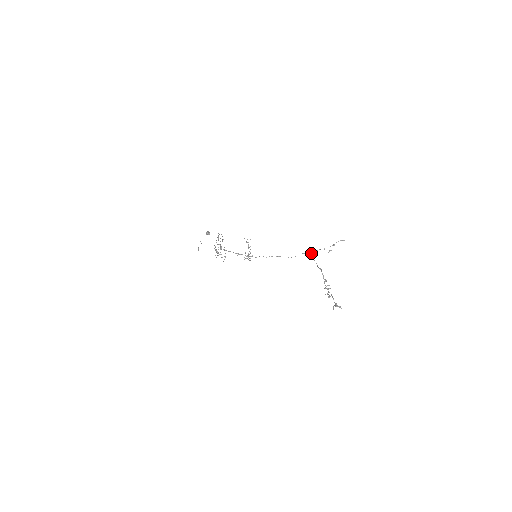
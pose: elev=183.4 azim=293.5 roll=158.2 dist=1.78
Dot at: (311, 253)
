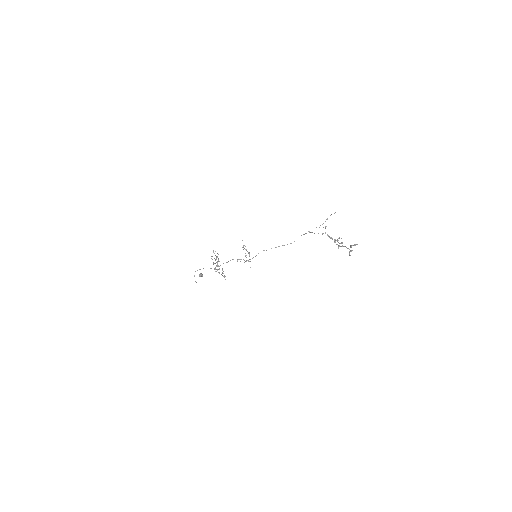
Dot at: occluded
